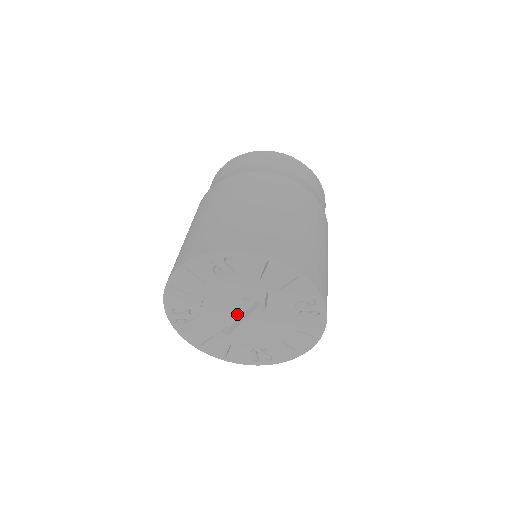
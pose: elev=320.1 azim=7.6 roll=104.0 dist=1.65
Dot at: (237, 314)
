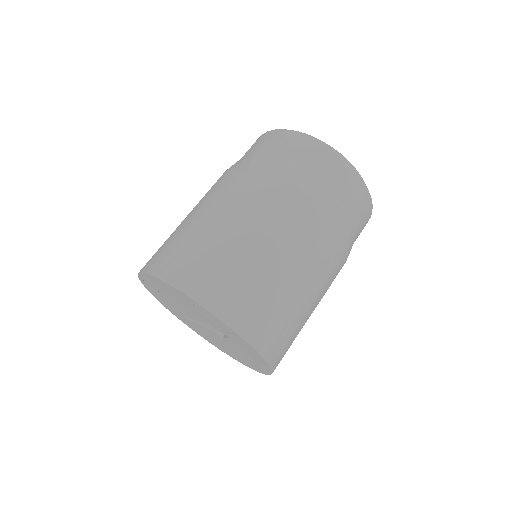
Dot at: (198, 321)
